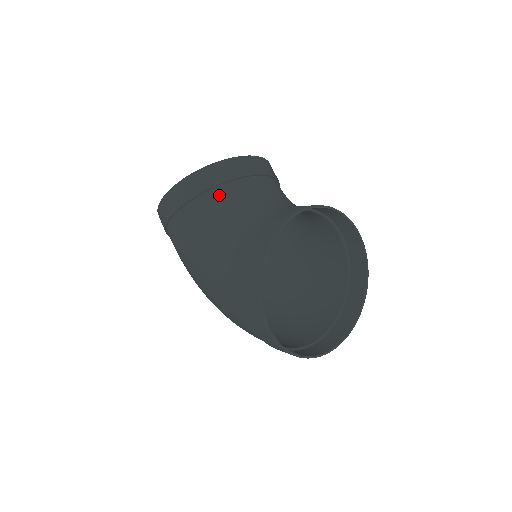
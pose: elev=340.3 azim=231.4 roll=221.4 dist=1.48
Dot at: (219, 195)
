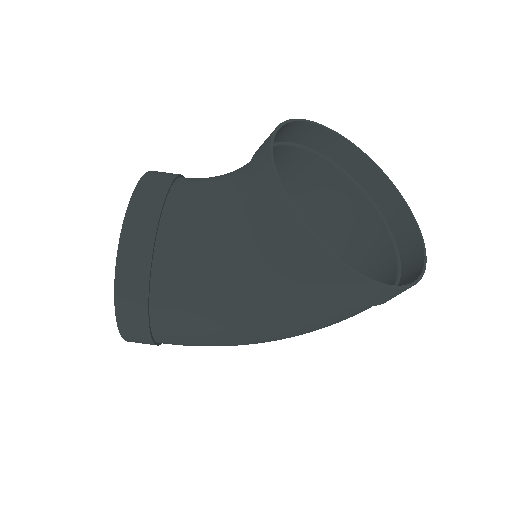
Dot at: (168, 247)
